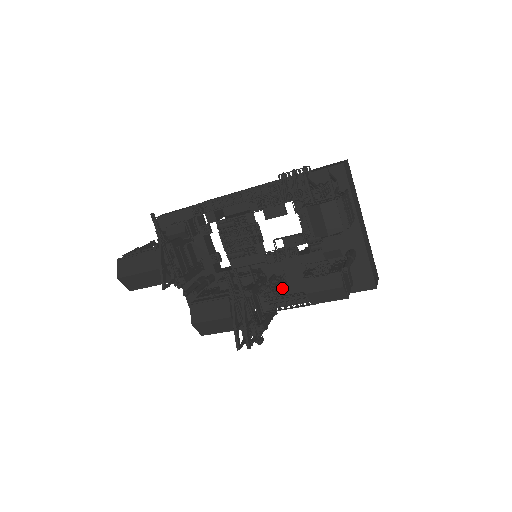
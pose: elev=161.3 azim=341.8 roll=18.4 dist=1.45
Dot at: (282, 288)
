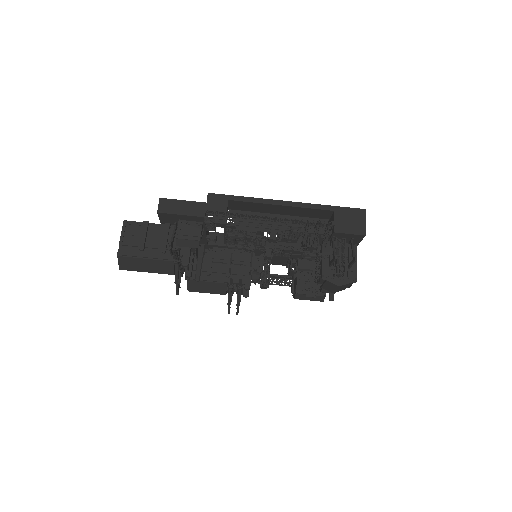
Dot at: occluded
